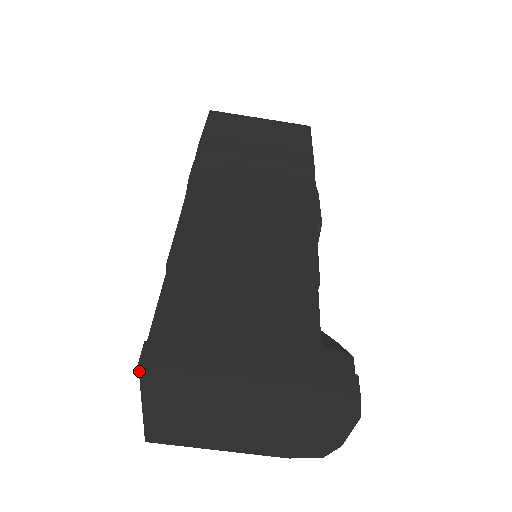
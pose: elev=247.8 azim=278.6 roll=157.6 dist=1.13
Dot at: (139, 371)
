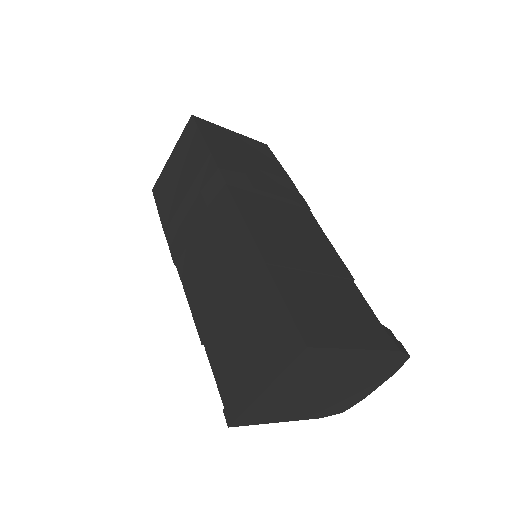
Dot at: (300, 355)
